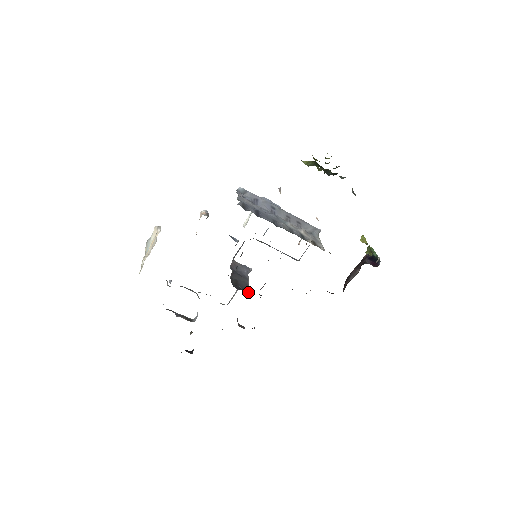
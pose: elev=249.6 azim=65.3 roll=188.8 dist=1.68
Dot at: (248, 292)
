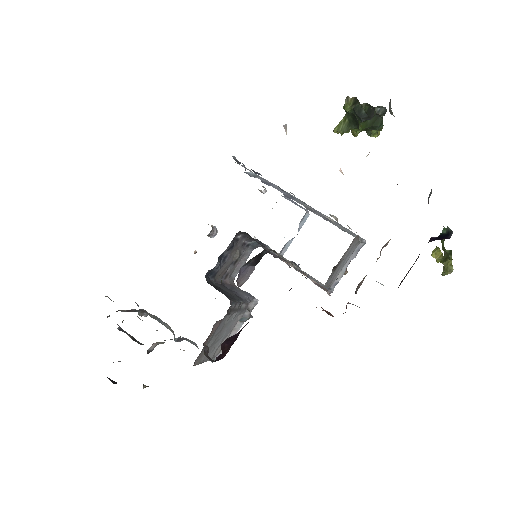
Dot at: occluded
